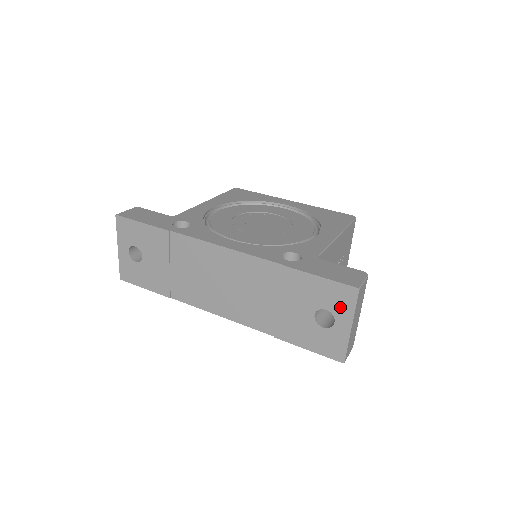
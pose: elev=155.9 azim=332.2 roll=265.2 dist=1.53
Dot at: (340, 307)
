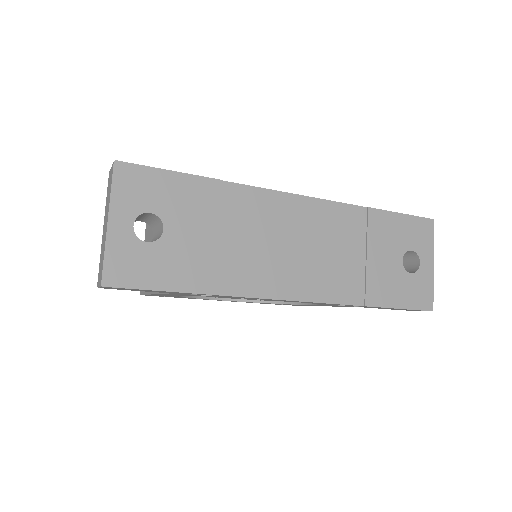
Dot at: (422, 244)
